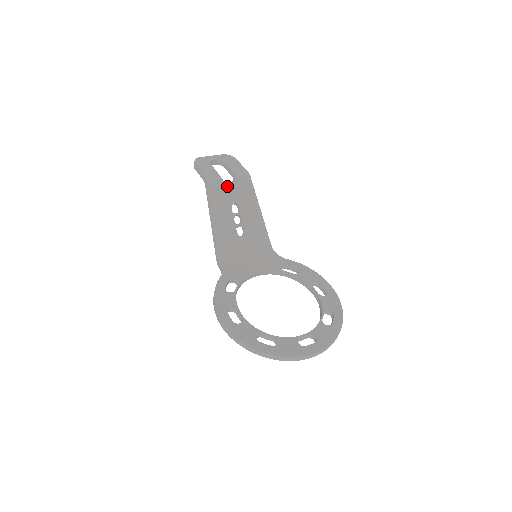
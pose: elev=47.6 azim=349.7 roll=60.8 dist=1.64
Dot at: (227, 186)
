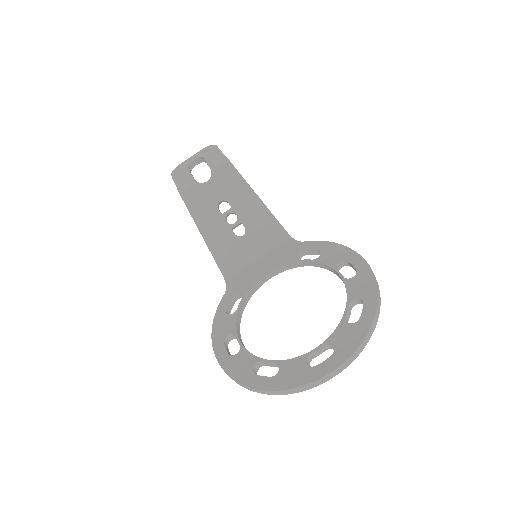
Dot at: (204, 186)
